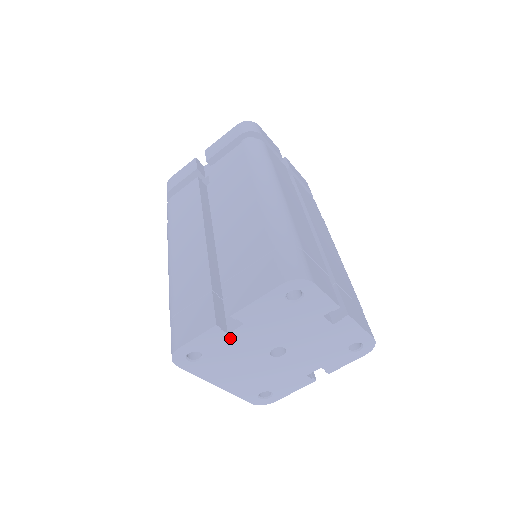
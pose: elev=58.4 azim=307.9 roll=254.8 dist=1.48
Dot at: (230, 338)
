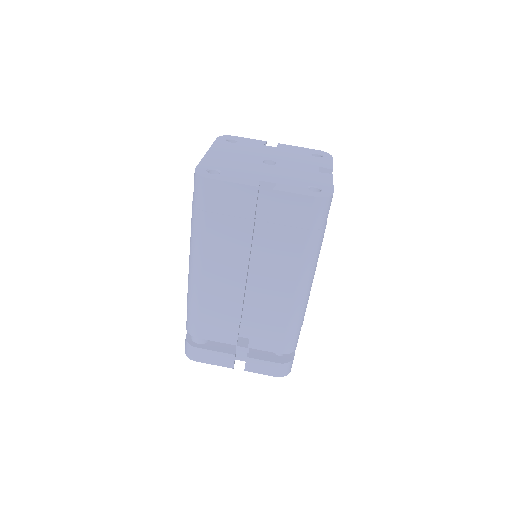
Dot at: (261, 147)
